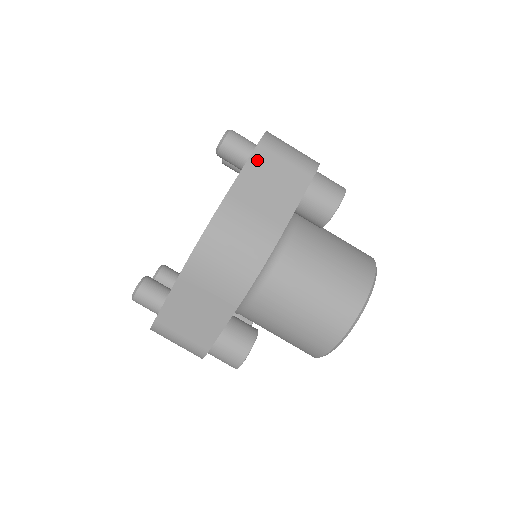
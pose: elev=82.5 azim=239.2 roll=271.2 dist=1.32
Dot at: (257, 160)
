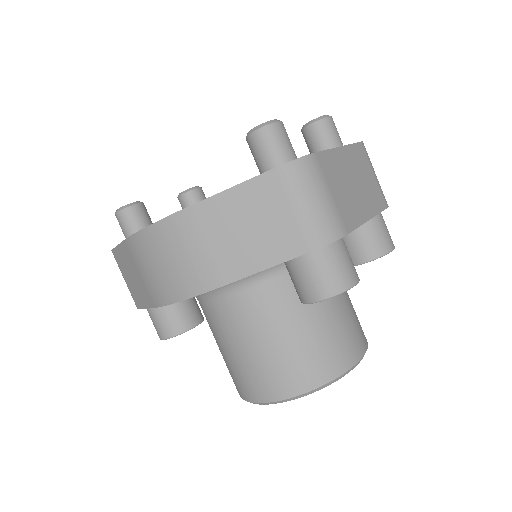
Dot at: (258, 188)
